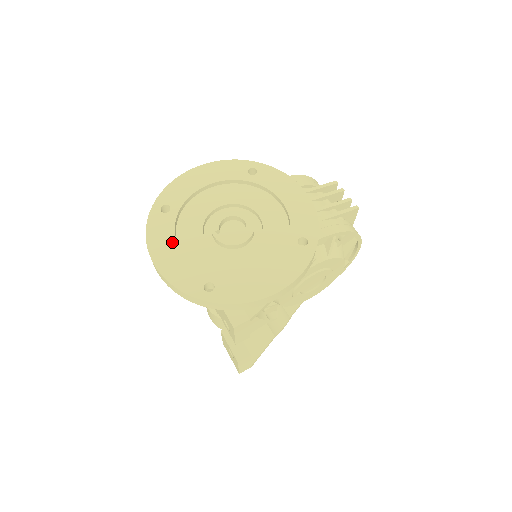
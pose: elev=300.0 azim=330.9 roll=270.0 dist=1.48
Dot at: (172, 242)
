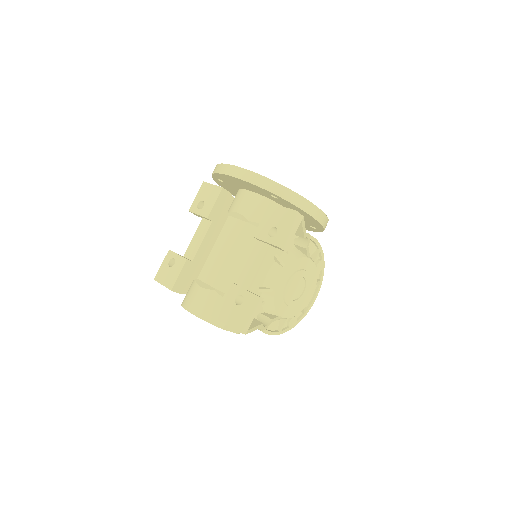
Dot at: occluded
